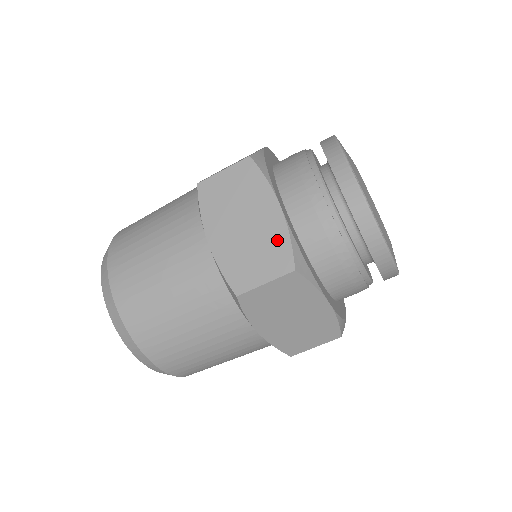
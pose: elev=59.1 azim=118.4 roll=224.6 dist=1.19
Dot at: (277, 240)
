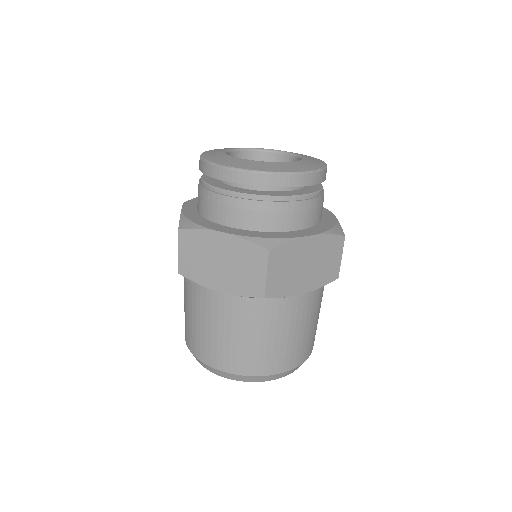
Dot at: occluded
